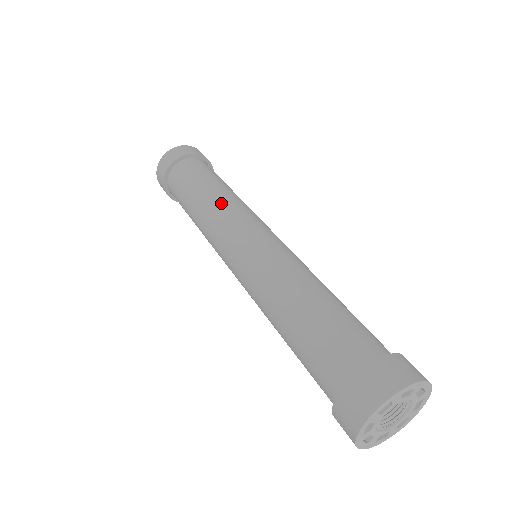
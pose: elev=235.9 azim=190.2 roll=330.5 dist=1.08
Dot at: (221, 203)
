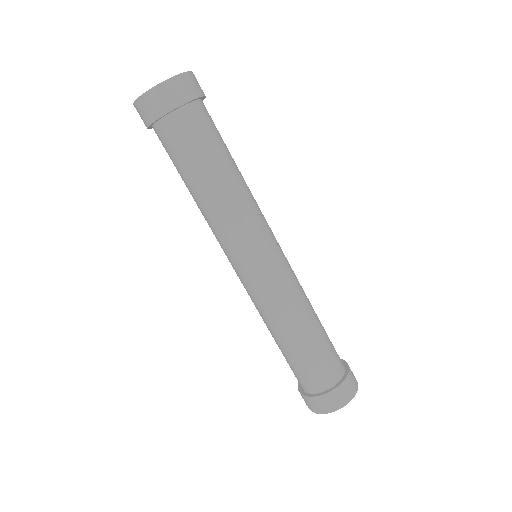
Dot at: (239, 204)
